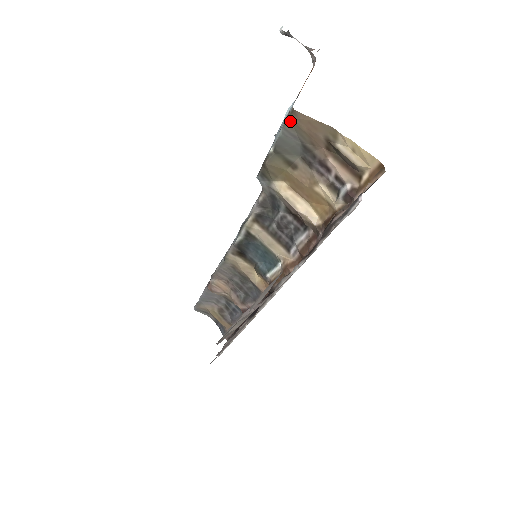
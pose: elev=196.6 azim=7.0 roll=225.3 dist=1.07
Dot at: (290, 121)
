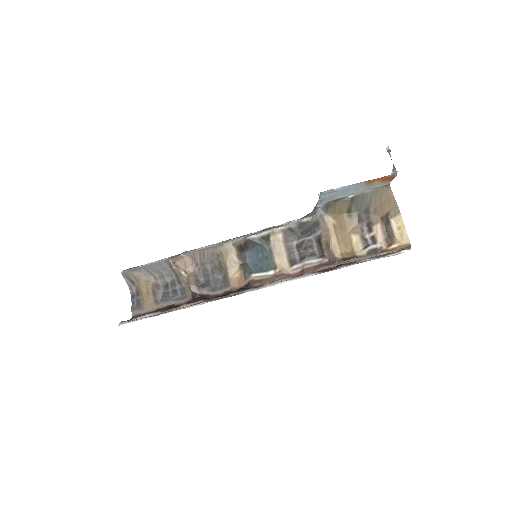
Dot at: (380, 189)
